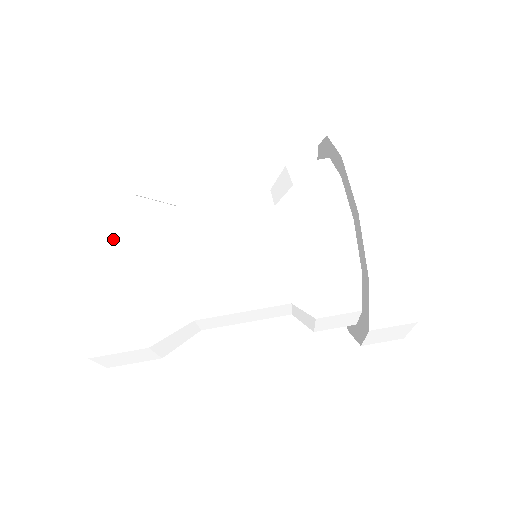
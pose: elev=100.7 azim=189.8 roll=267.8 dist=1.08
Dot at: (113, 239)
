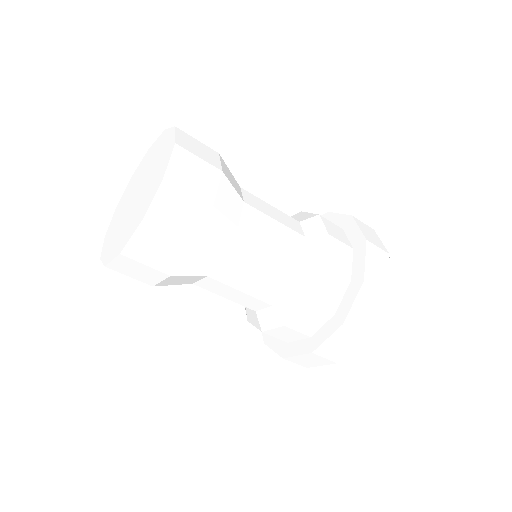
Dot at: (196, 222)
